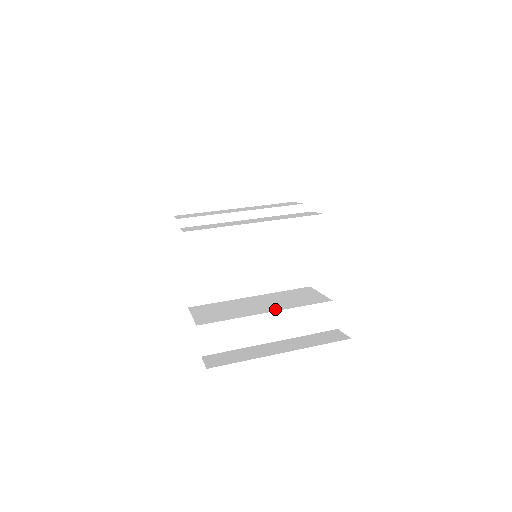
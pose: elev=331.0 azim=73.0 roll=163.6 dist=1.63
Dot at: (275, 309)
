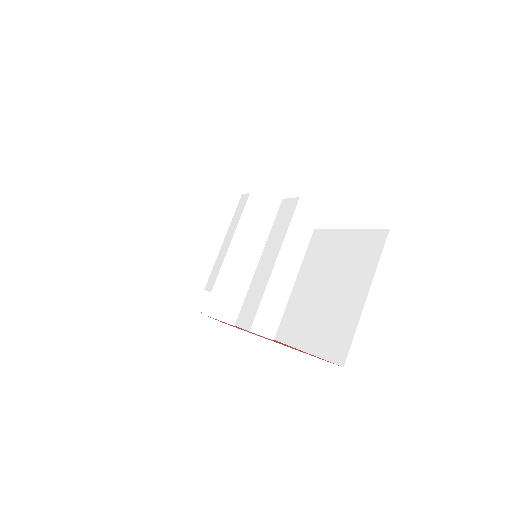
Dot at: occluded
